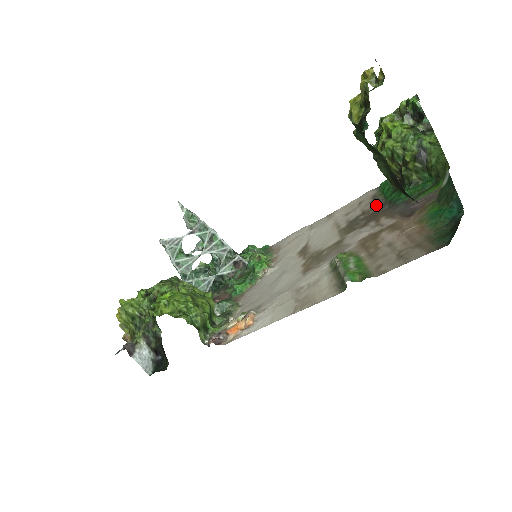
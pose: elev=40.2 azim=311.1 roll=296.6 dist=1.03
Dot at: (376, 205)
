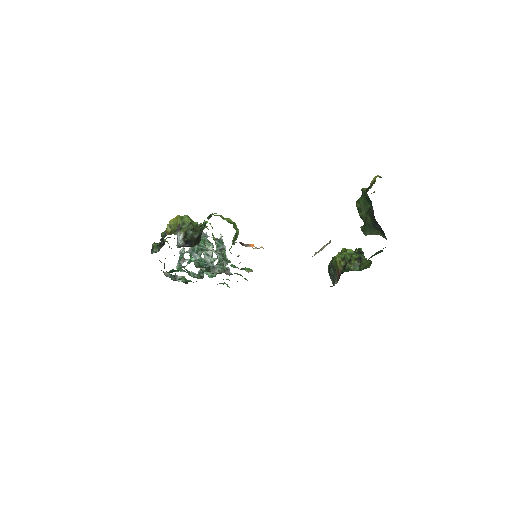
Dot at: occluded
